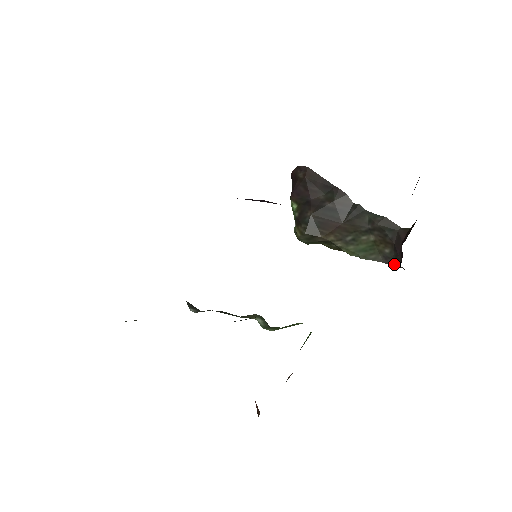
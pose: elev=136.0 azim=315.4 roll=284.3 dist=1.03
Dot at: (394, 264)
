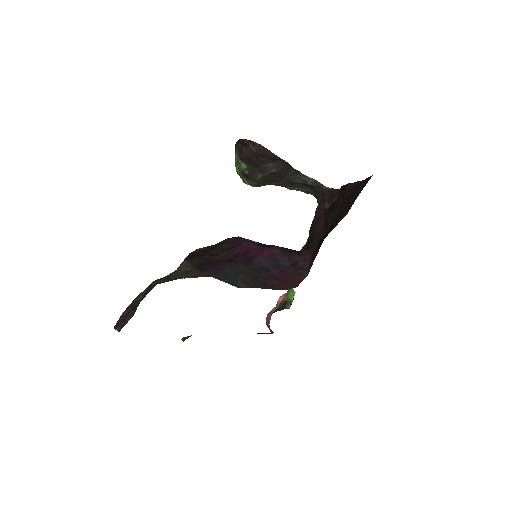
Dot at: (311, 194)
